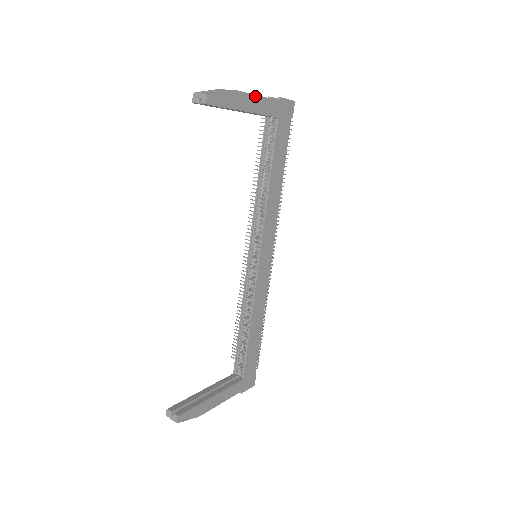
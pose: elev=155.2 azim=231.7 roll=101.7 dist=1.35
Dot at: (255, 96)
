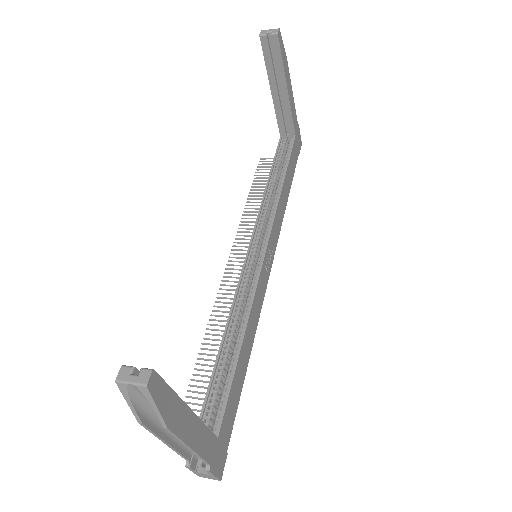
Dot at: (292, 91)
